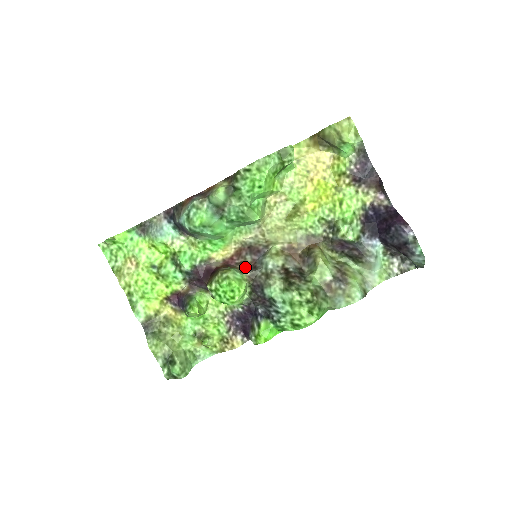
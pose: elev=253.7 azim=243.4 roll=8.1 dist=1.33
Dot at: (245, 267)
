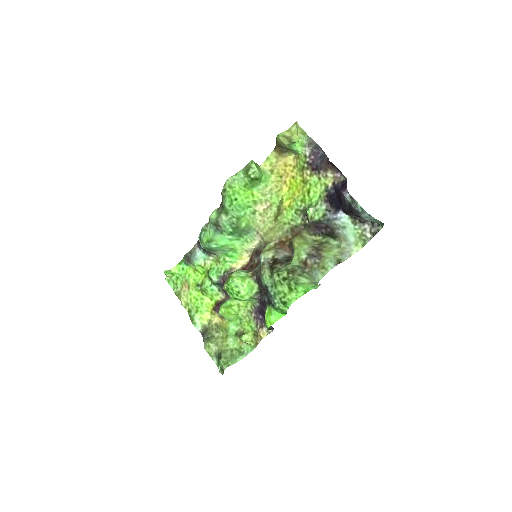
Dot at: (253, 268)
